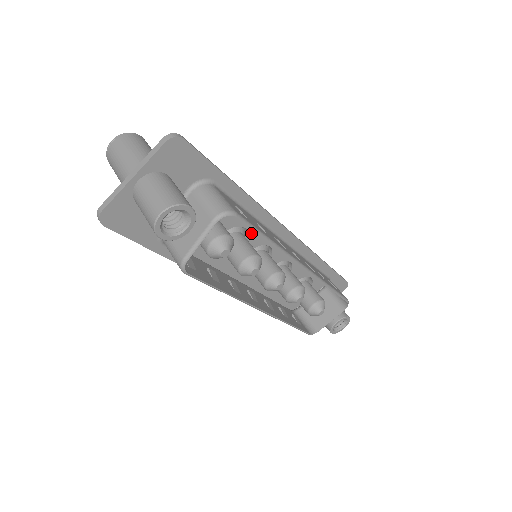
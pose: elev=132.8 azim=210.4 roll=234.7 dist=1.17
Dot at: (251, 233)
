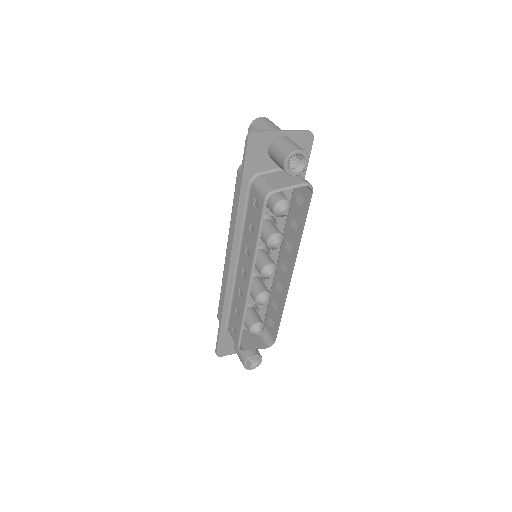
Dot at: occluded
